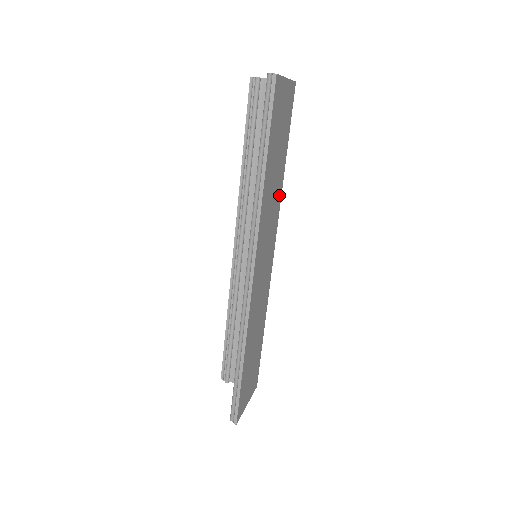
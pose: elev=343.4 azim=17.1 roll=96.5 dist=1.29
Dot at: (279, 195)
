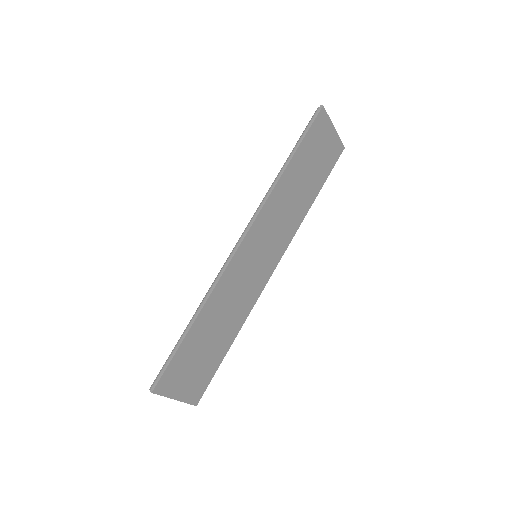
Dot at: (298, 219)
